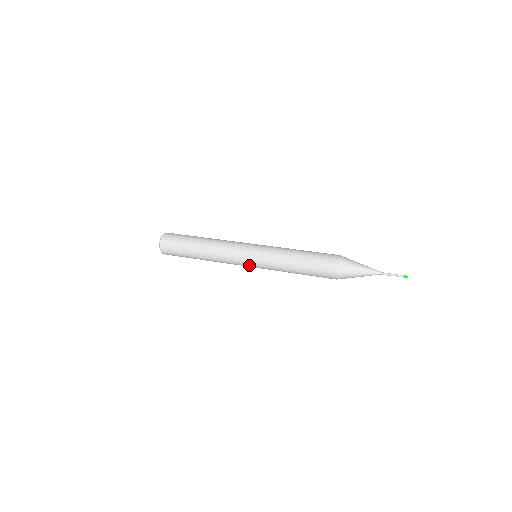
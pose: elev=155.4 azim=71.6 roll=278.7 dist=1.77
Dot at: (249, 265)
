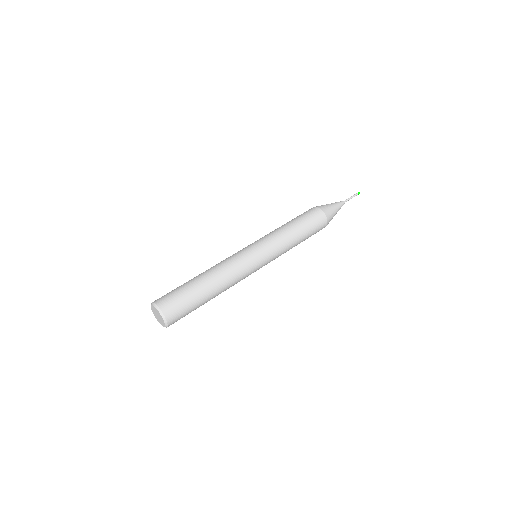
Dot at: occluded
